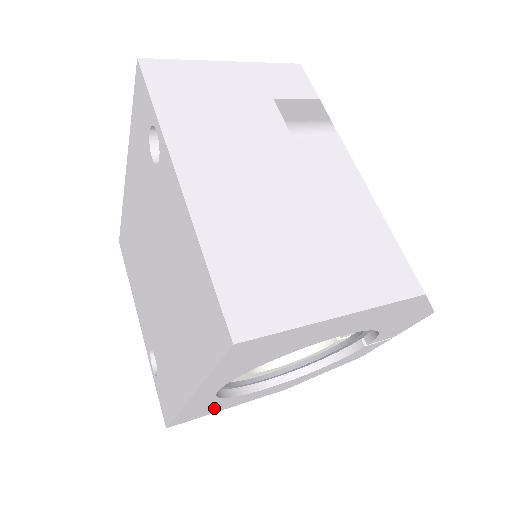
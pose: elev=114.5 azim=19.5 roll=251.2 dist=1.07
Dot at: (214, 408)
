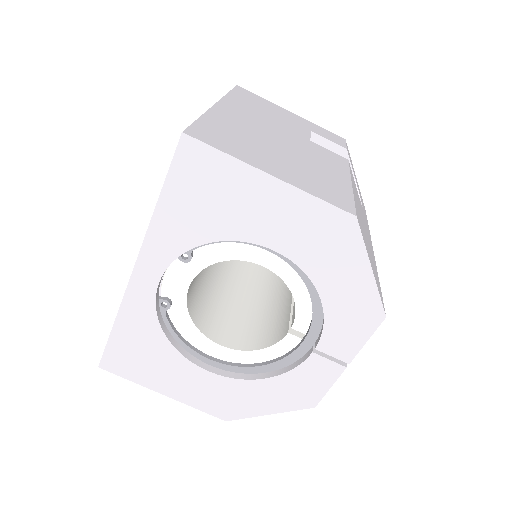
Dot at: (149, 363)
